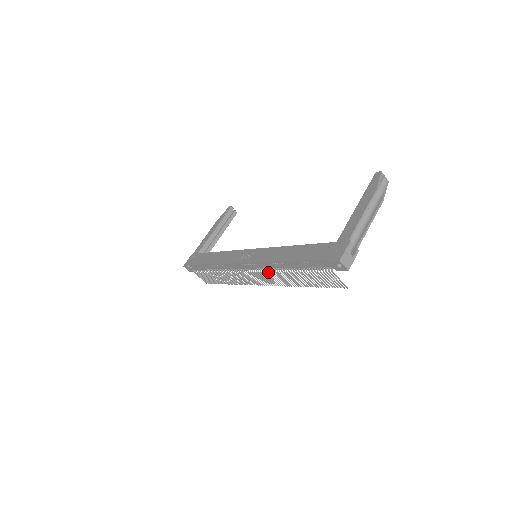
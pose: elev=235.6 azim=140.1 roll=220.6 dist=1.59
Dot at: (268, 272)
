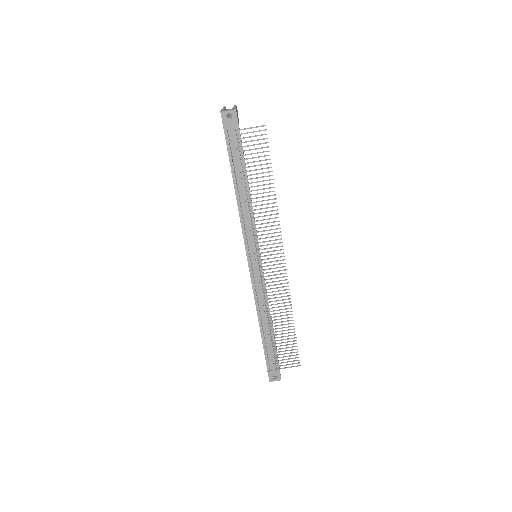
Dot at: (254, 230)
